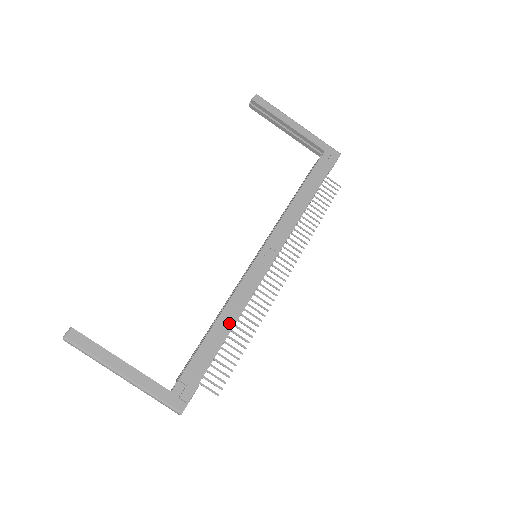
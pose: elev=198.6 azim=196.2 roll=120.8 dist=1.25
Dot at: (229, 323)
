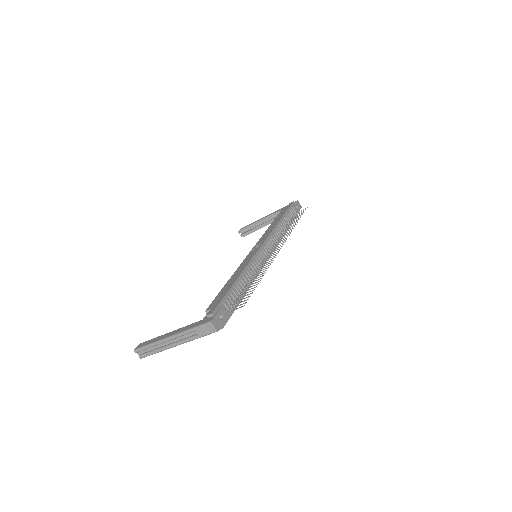
Dot at: (237, 276)
